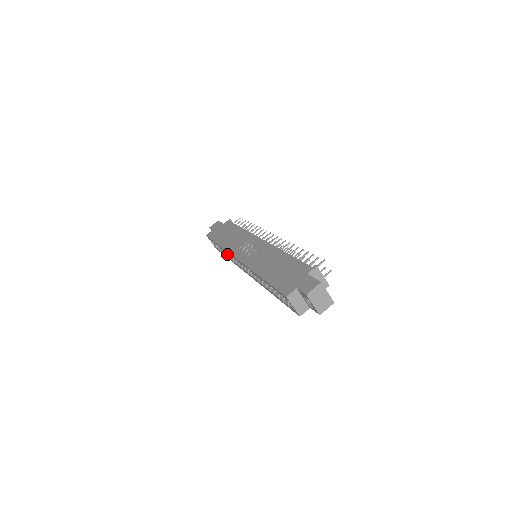
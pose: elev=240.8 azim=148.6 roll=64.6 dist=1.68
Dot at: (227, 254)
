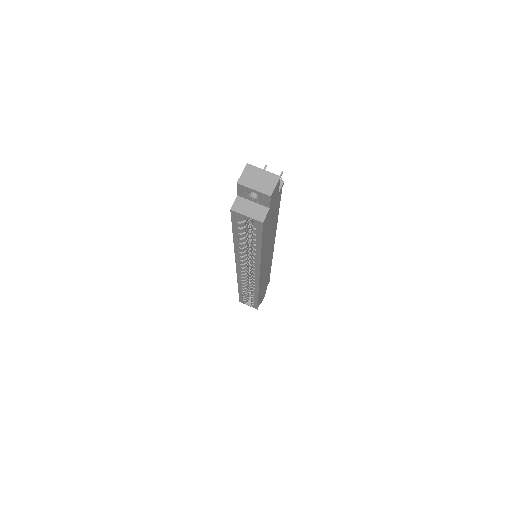
Dot at: (251, 292)
